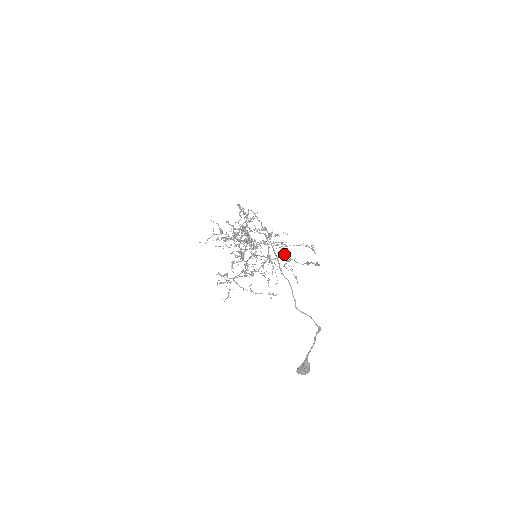
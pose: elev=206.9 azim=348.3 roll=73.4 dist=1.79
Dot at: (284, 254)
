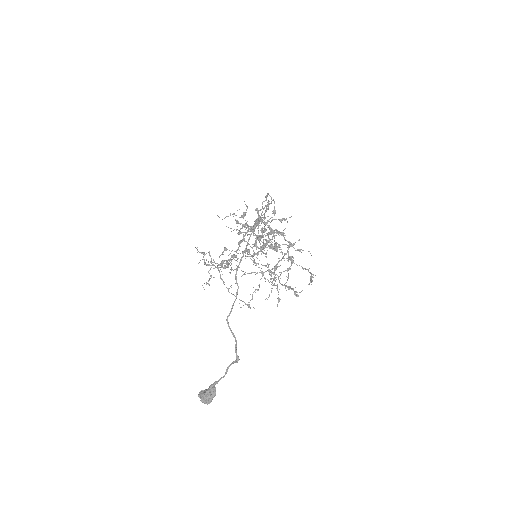
Dot at: occluded
